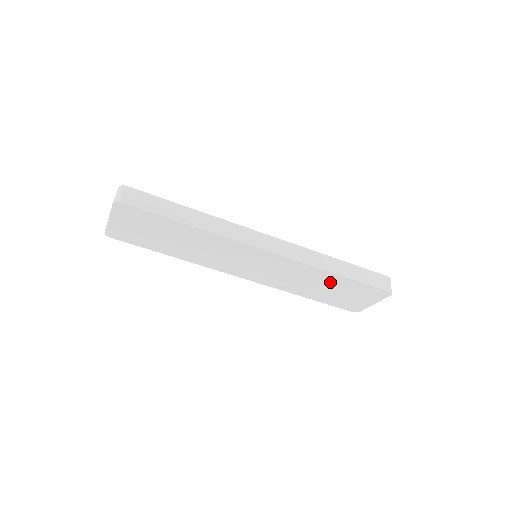
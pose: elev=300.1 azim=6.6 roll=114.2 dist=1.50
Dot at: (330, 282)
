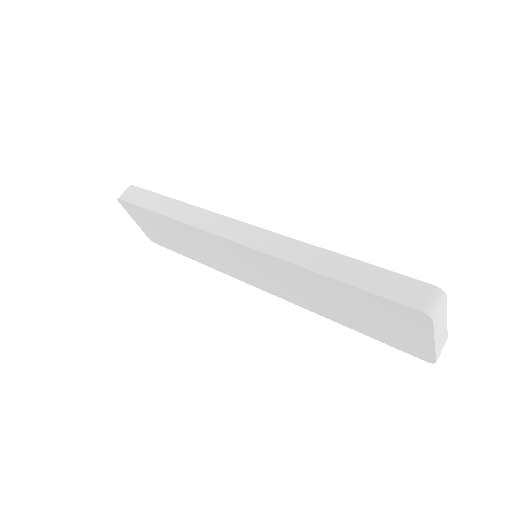
Dot at: (332, 291)
